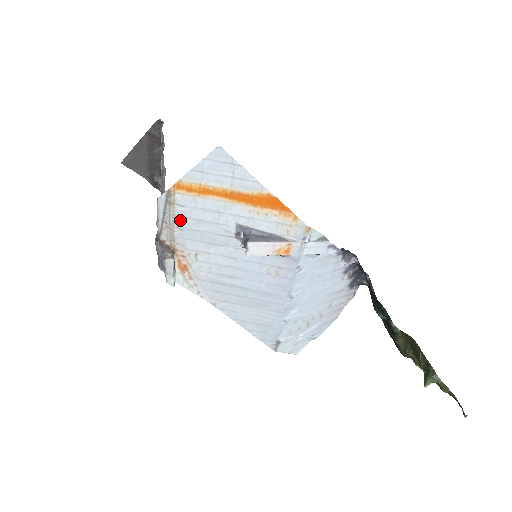
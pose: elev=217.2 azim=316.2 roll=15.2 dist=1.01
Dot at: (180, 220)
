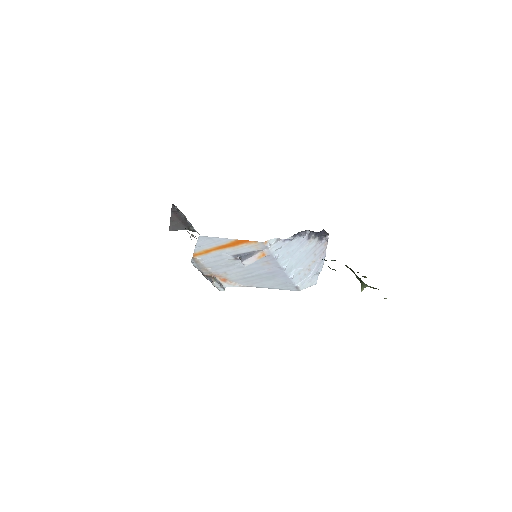
Dot at: (207, 265)
